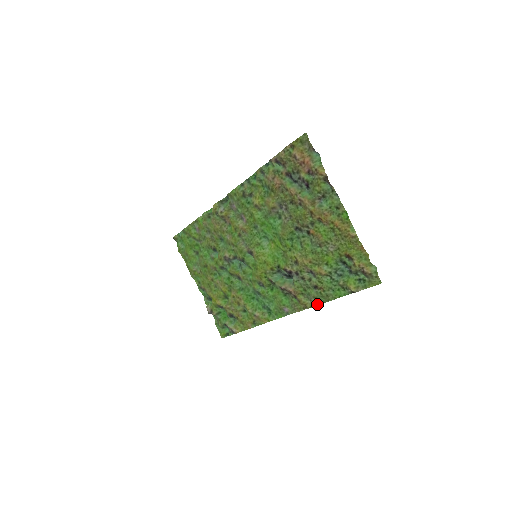
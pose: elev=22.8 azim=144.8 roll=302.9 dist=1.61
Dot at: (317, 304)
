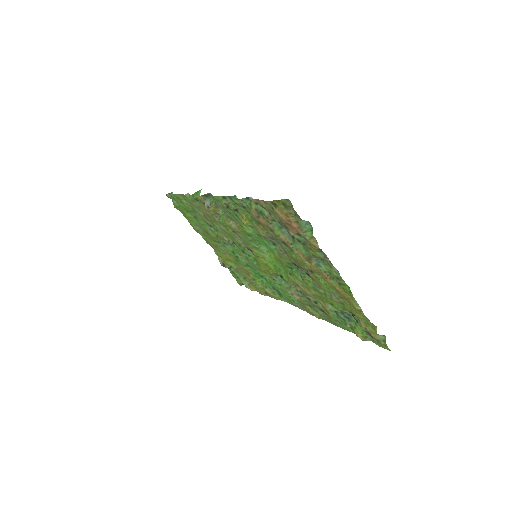
Dot at: occluded
